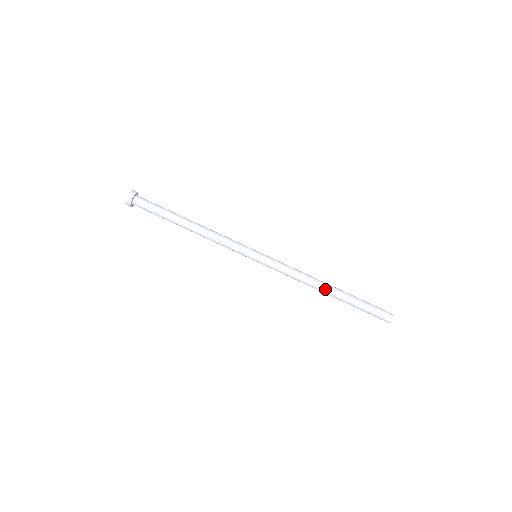
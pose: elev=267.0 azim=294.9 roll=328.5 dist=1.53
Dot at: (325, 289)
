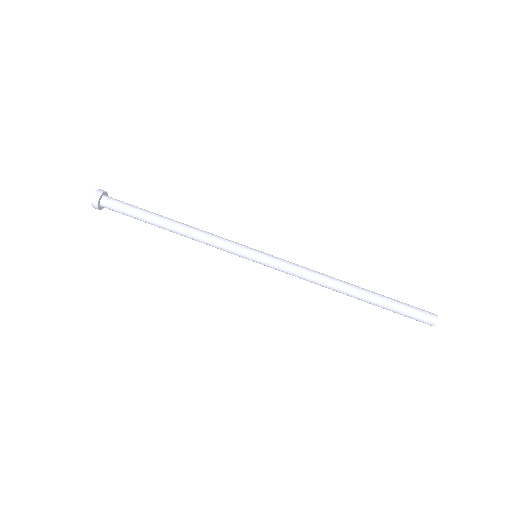
Dot at: (346, 290)
